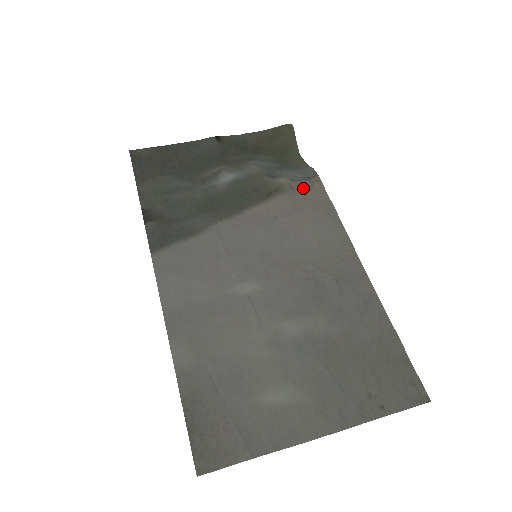
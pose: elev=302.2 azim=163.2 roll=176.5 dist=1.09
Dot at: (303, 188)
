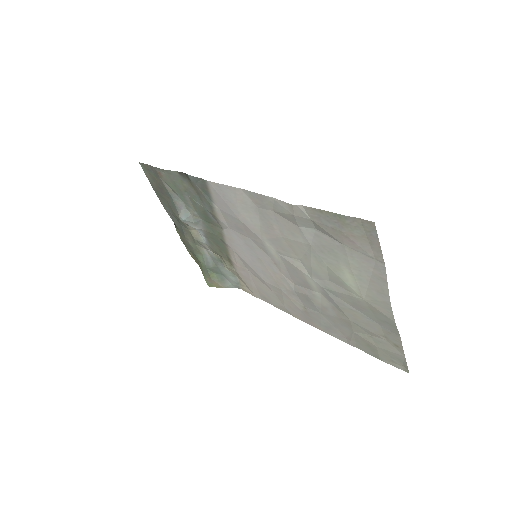
Dot at: (242, 280)
